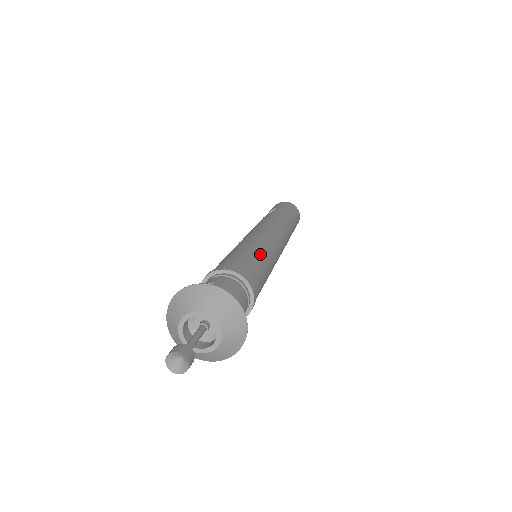
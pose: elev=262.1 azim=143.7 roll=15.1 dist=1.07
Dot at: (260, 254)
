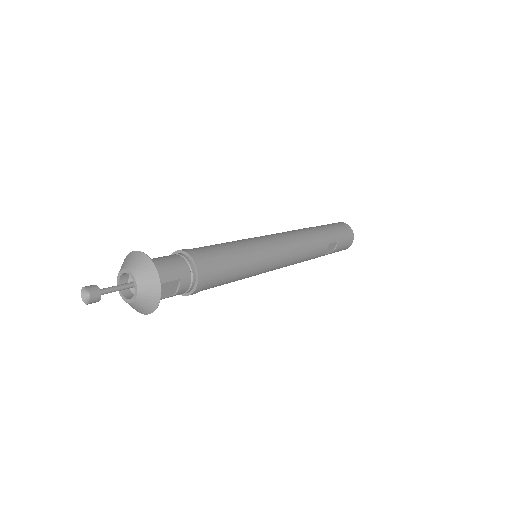
Dot at: (232, 244)
